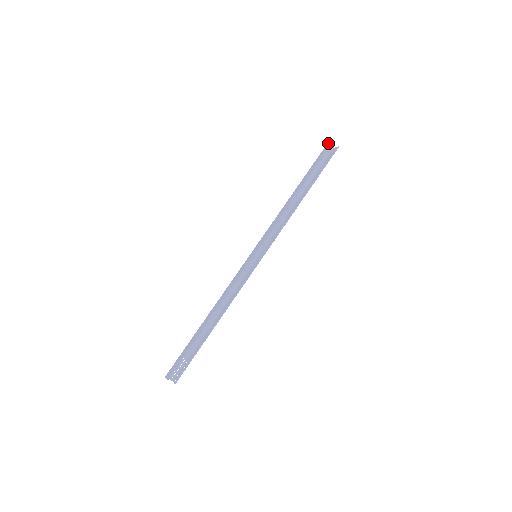
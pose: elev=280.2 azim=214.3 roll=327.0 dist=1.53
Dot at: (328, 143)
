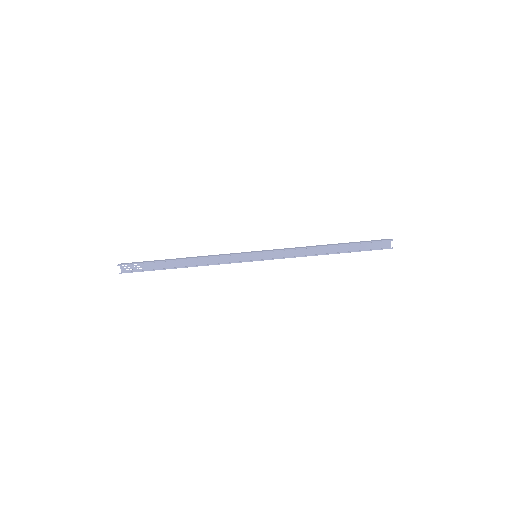
Dot at: occluded
